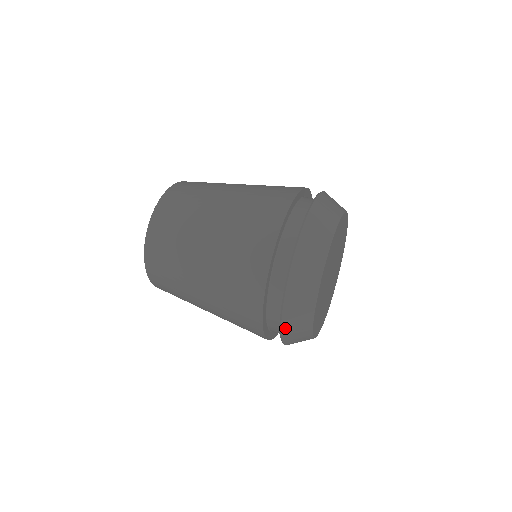
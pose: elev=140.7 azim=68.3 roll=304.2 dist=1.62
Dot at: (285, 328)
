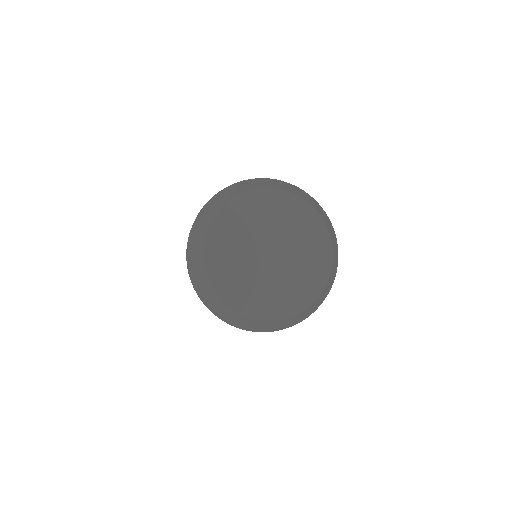
Dot at: (197, 220)
